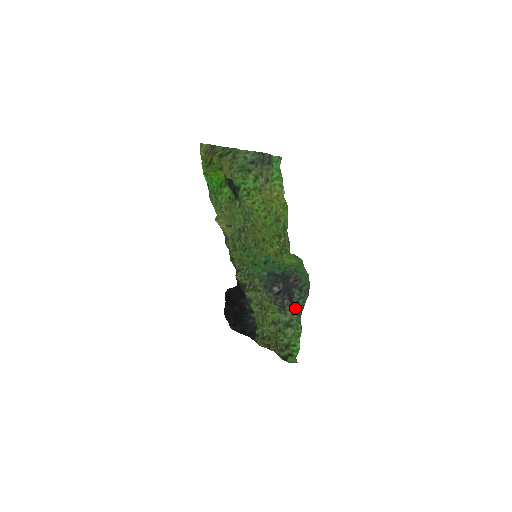
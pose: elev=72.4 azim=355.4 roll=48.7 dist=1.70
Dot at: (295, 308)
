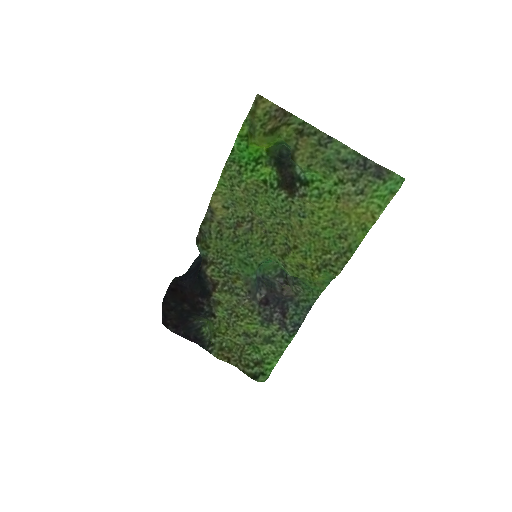
Dot at: (288, 325)
